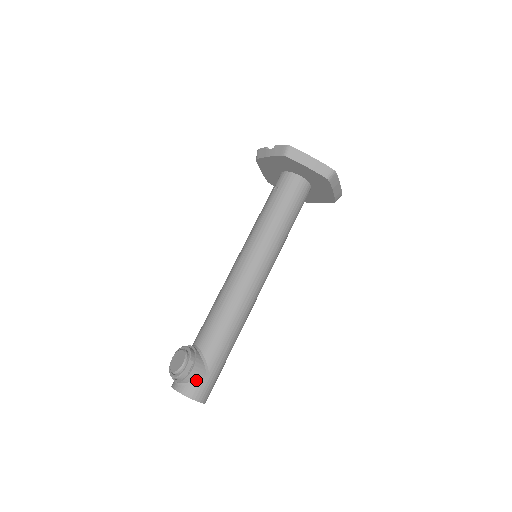
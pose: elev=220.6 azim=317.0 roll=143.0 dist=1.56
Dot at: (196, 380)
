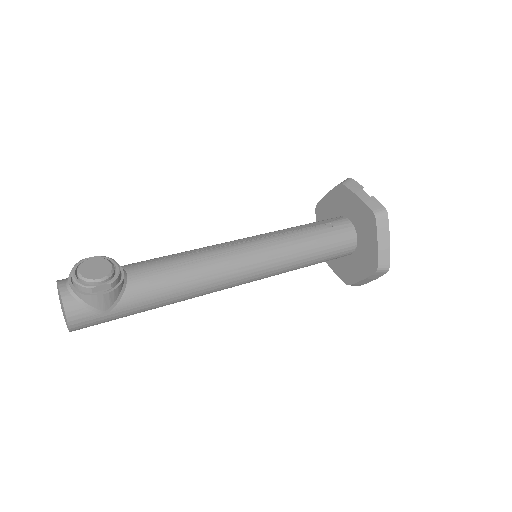
Dot at: (92, 306)
